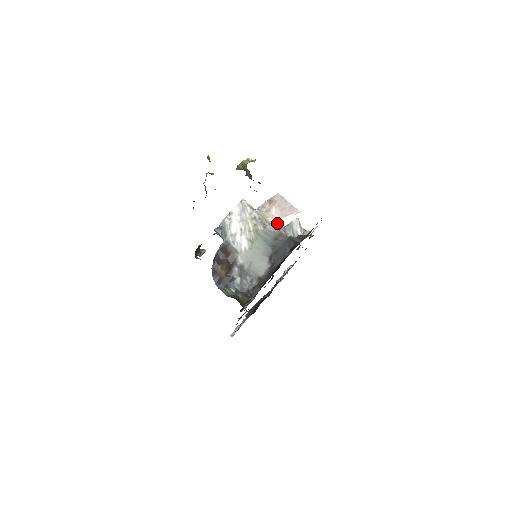
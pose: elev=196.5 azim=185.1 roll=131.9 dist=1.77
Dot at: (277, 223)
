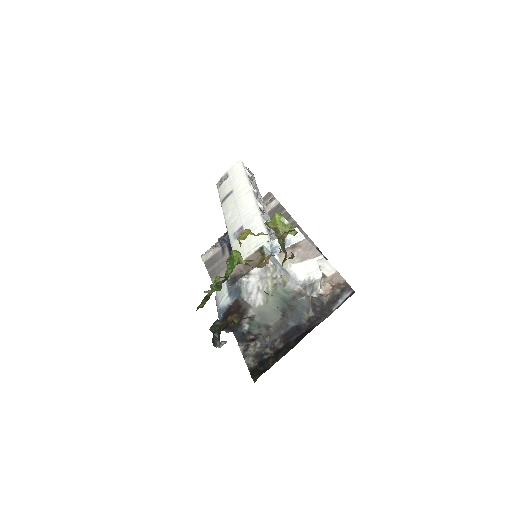
Dot at: (296, 268)
